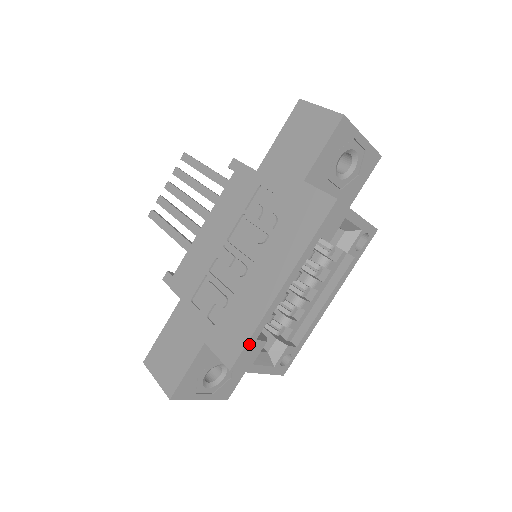
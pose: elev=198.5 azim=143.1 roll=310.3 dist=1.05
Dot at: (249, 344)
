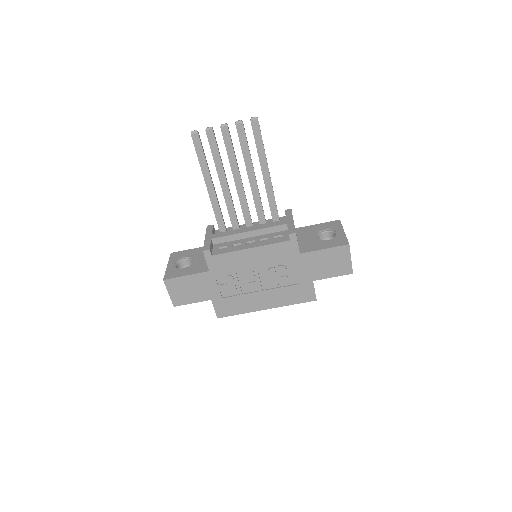
Dot at: (234, 314)
